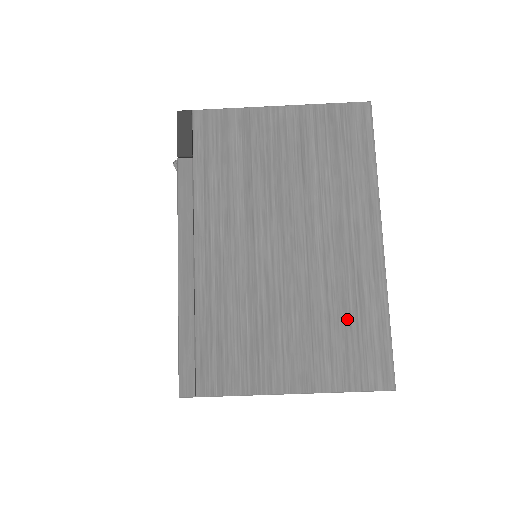
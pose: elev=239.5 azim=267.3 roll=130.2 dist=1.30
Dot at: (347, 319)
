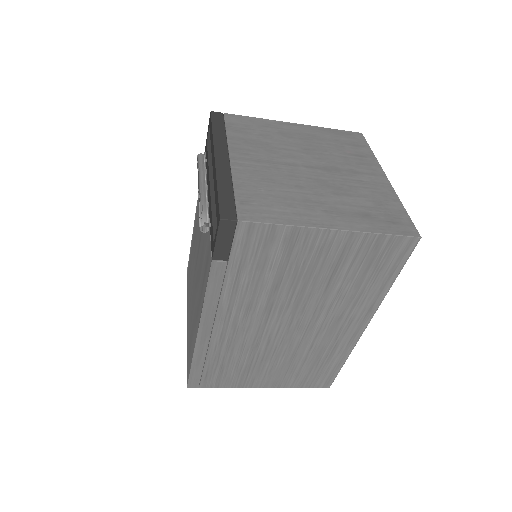
Dot at: (317, 362)
